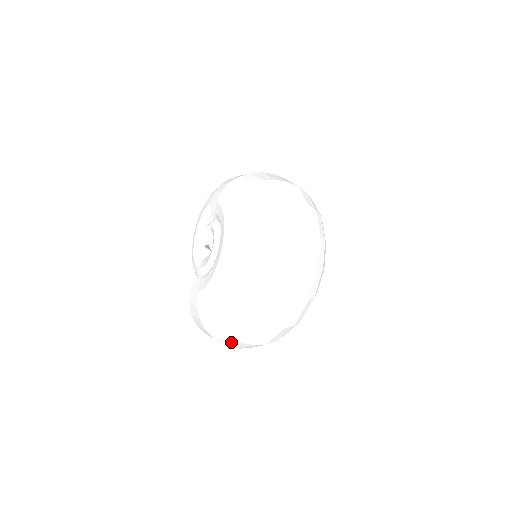
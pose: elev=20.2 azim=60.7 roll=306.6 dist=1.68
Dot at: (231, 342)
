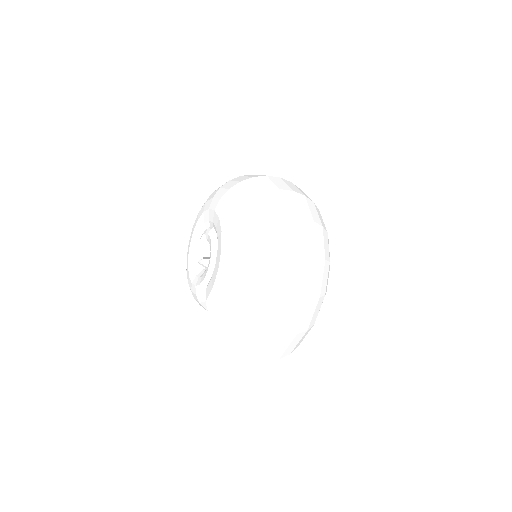
Dot at: (272, 309)
